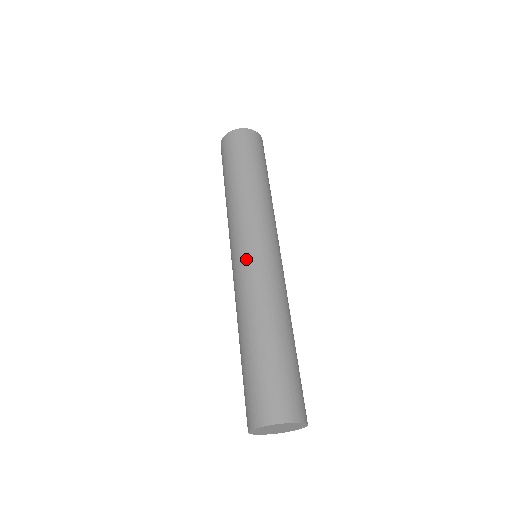
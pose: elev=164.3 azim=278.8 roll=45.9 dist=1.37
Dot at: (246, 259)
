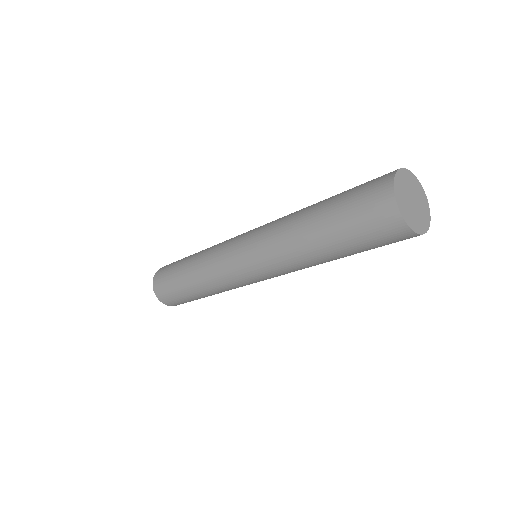
Dot at: (255, 228)
